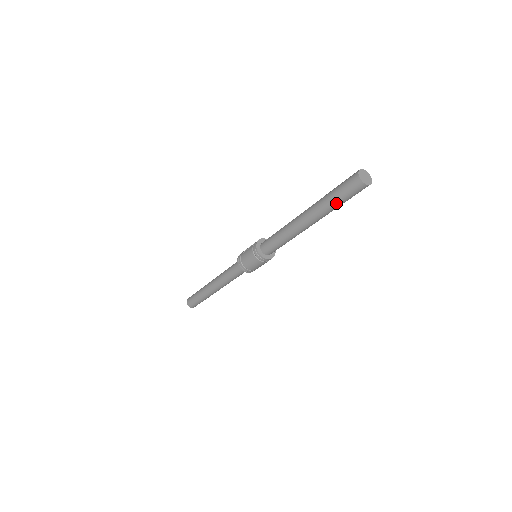
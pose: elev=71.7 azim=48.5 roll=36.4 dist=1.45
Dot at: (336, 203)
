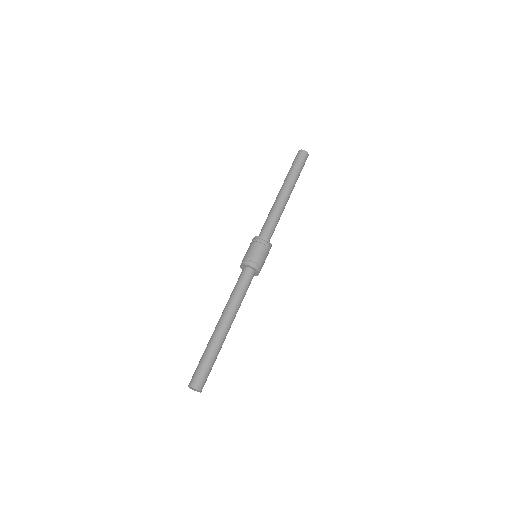
Dot at: (296, 170)
